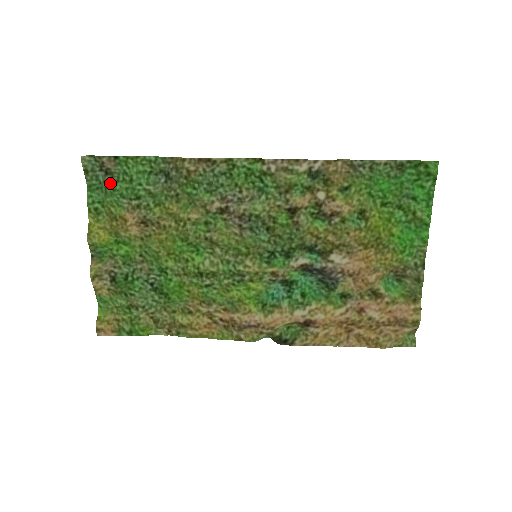
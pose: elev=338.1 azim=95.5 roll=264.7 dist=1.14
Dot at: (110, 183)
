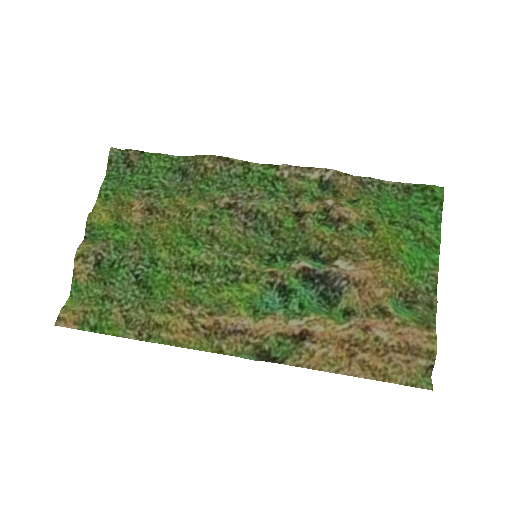
Dot at: (128, 175)
